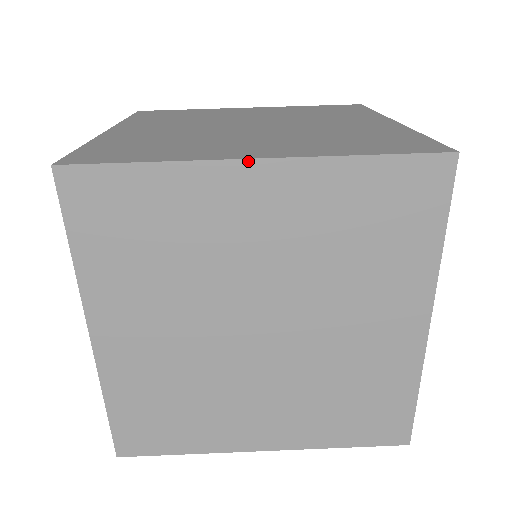
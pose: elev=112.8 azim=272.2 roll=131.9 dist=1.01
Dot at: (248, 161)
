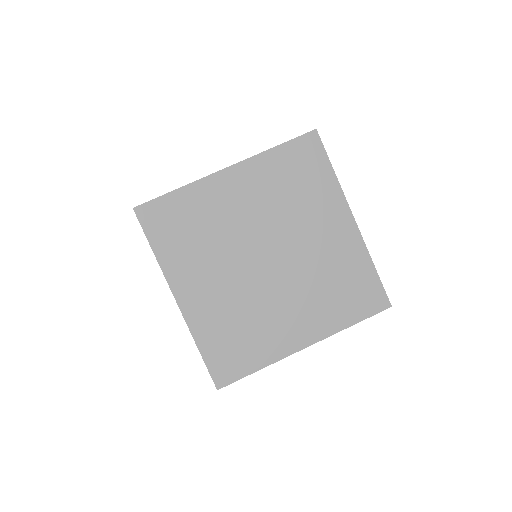
Dot at: (302, 349)
